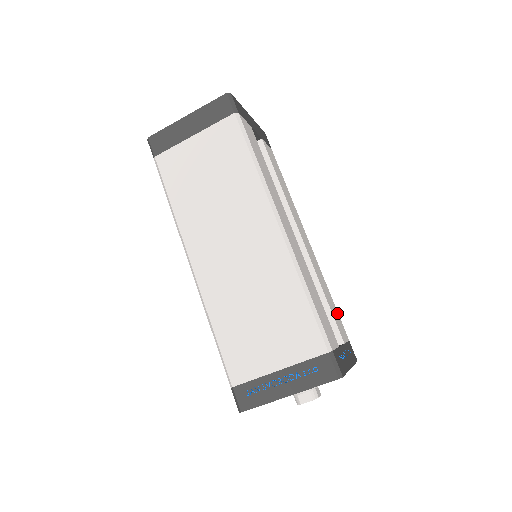
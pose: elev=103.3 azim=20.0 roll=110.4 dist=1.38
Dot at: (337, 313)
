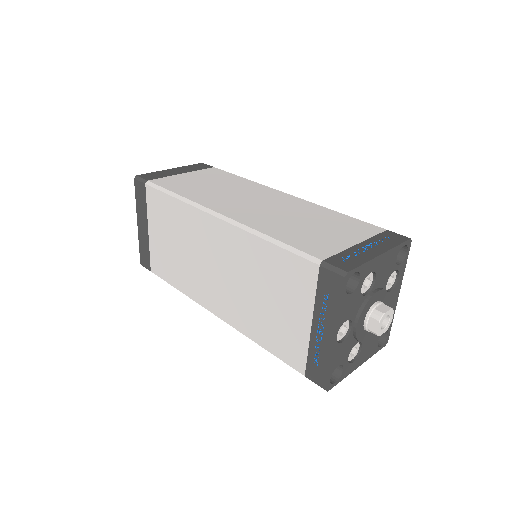
Dot at: occluded
